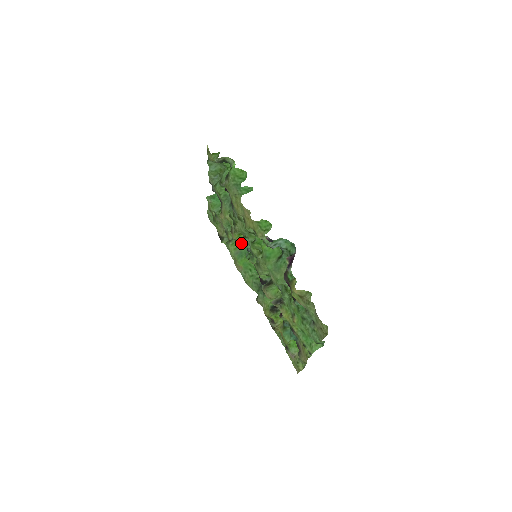
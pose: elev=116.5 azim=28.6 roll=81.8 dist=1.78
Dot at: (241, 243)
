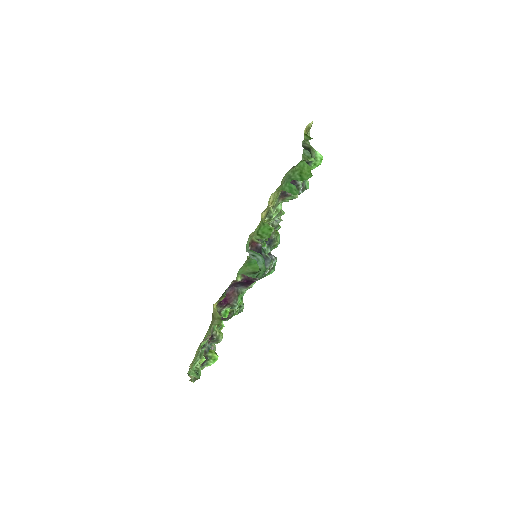
Dot at: occluded
